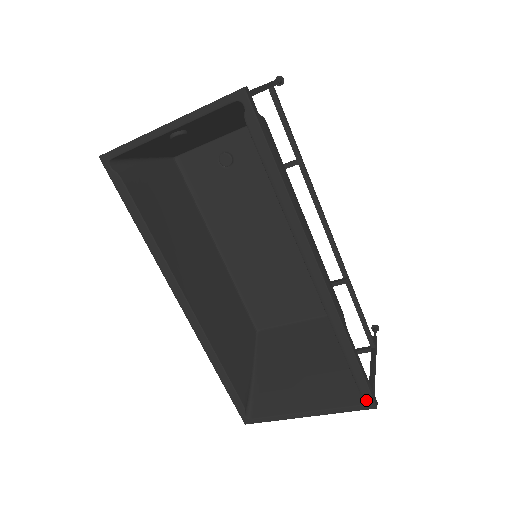
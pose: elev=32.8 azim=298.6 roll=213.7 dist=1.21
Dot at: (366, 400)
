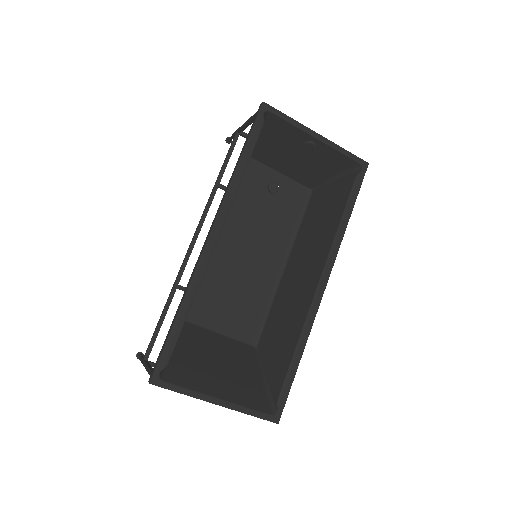
Dot at: (275, 412)
